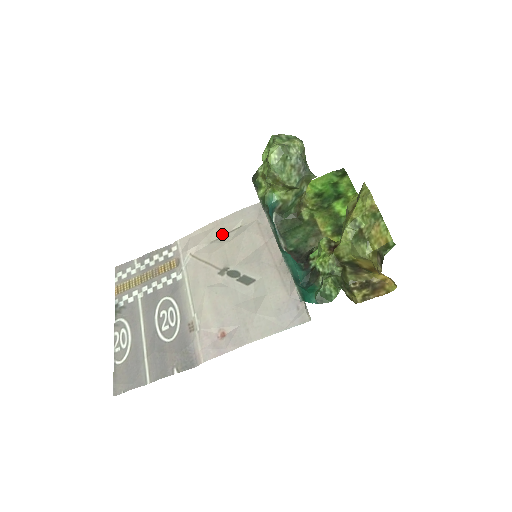
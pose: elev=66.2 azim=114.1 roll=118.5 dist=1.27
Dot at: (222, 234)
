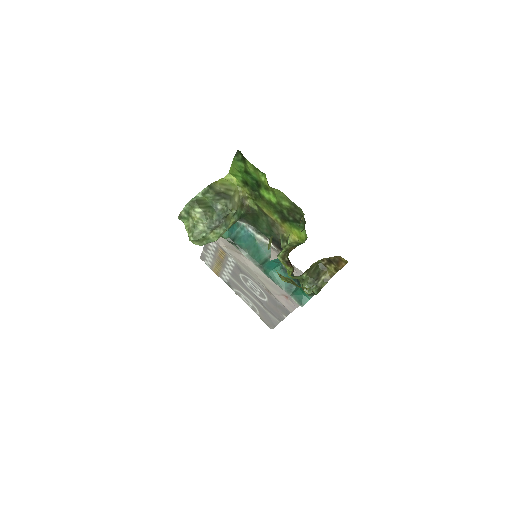
Dot at: occluded
